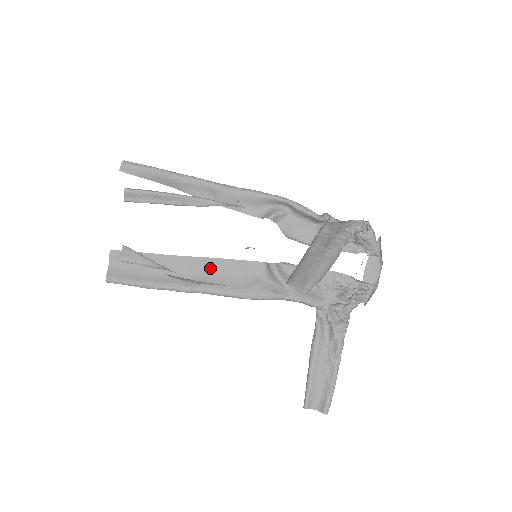
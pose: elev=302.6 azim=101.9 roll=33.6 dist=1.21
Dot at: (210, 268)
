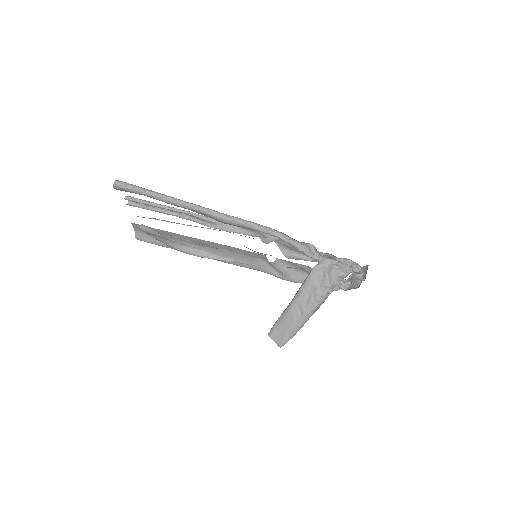
Dot at: (219, 248)
